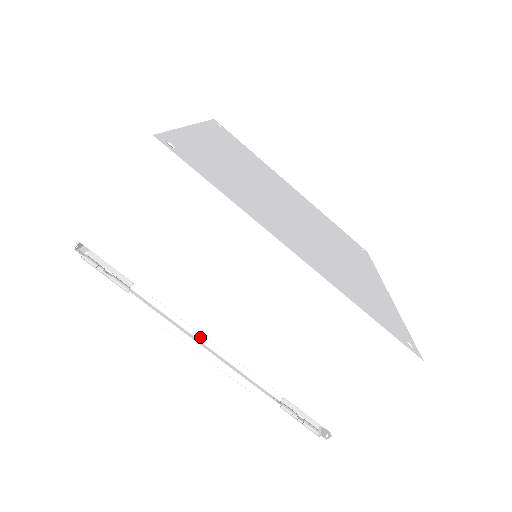
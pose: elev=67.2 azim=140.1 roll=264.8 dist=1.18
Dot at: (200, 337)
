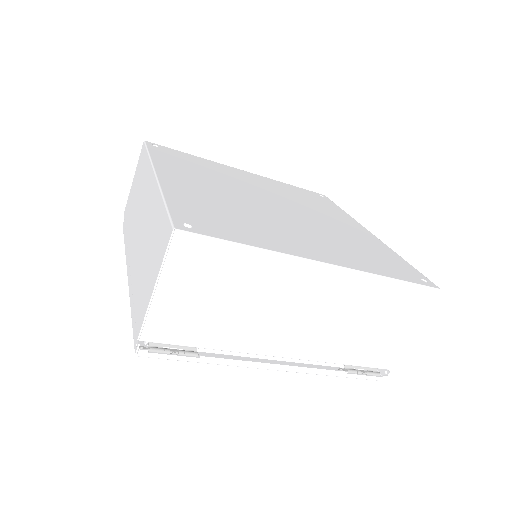
Dot at: (266, 356)
